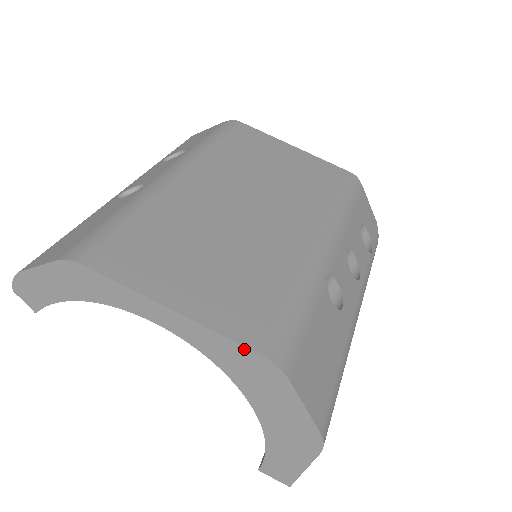
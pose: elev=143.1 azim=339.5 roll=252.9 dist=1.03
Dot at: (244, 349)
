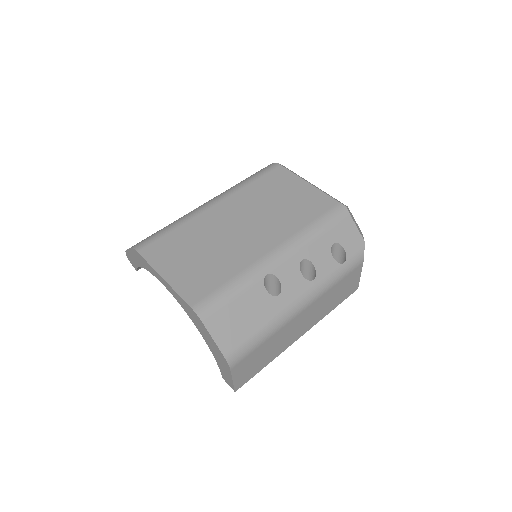
Dot at: (185, 303)
